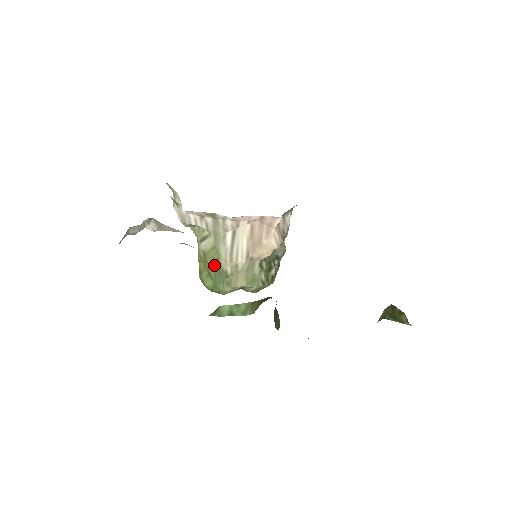
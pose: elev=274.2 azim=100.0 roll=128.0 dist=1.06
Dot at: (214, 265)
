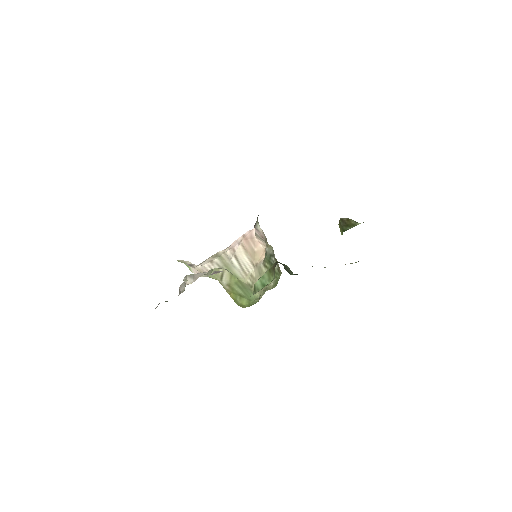
Dot at: (239, 286)
